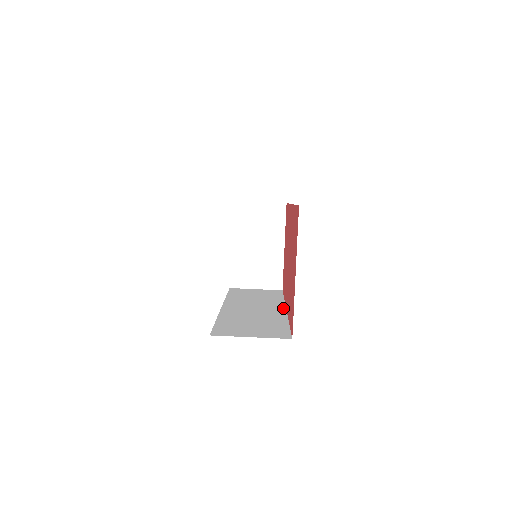
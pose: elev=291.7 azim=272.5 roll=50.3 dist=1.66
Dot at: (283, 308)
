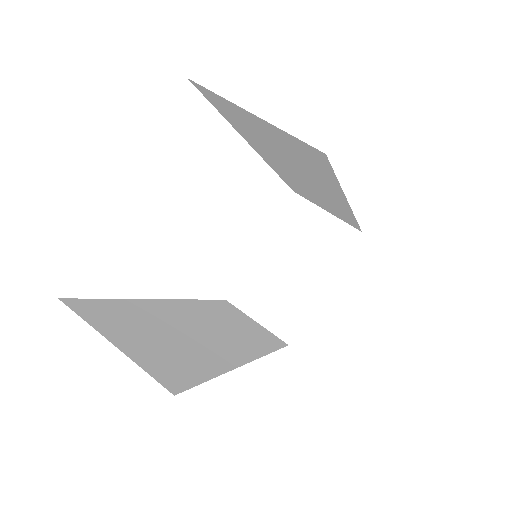
Dot at: (250, 357)
